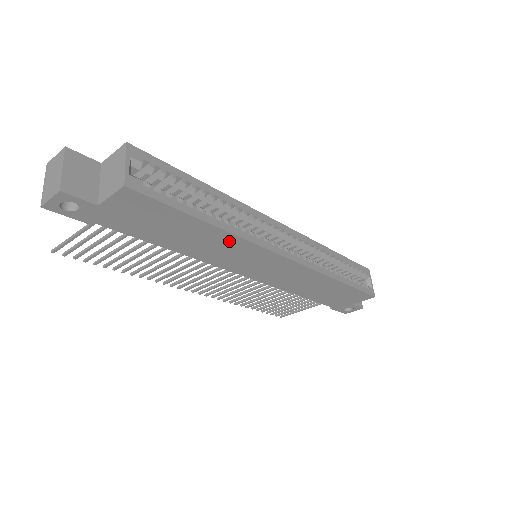
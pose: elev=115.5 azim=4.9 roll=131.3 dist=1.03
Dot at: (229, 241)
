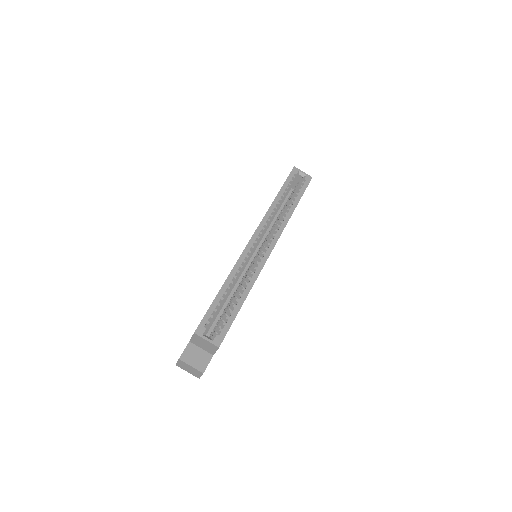
Dot at: occluded
